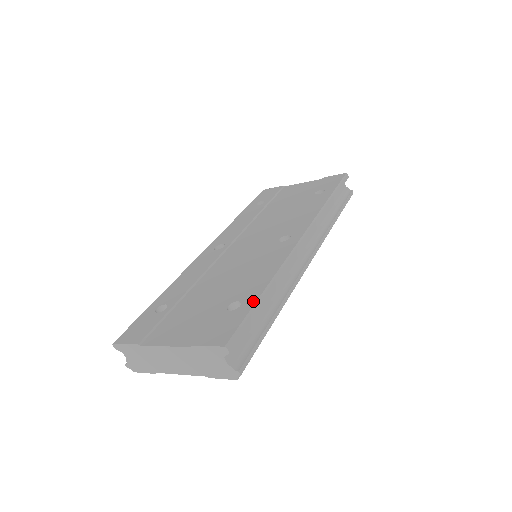
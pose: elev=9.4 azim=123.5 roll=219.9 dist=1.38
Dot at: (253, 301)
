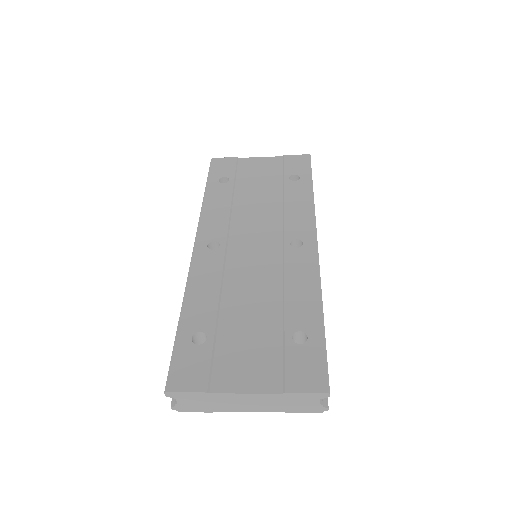
Dot at: (320, 332)
